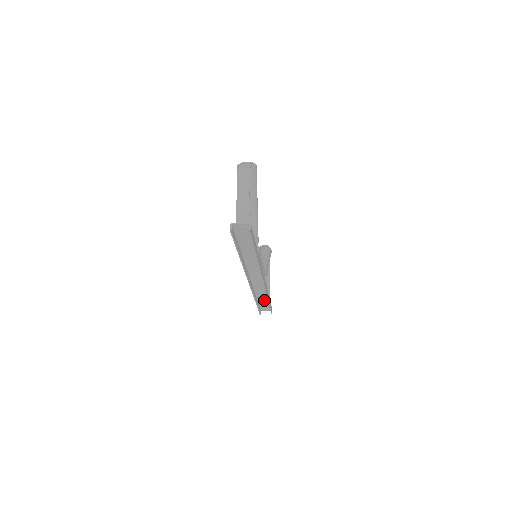
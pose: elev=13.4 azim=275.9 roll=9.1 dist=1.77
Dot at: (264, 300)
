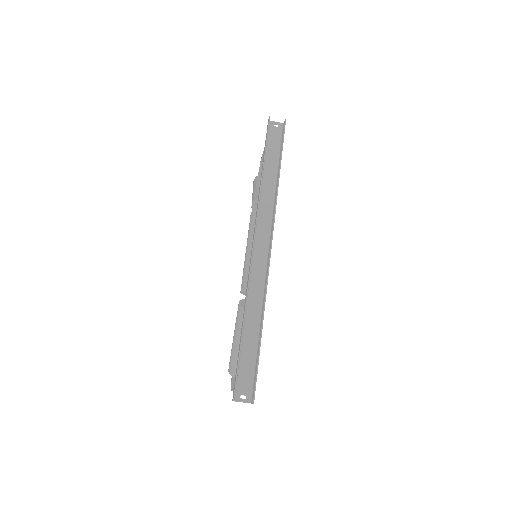
Dot at: (251, 342)
